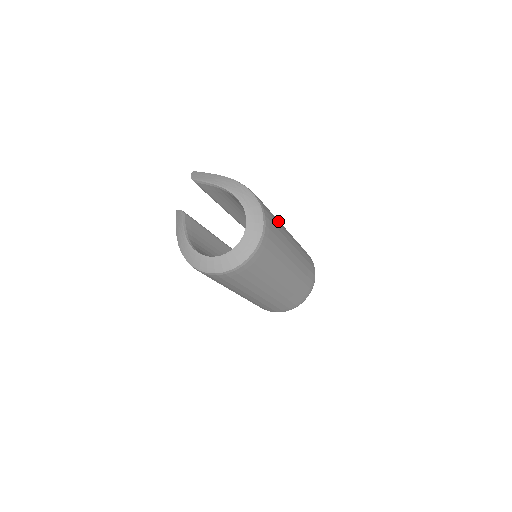
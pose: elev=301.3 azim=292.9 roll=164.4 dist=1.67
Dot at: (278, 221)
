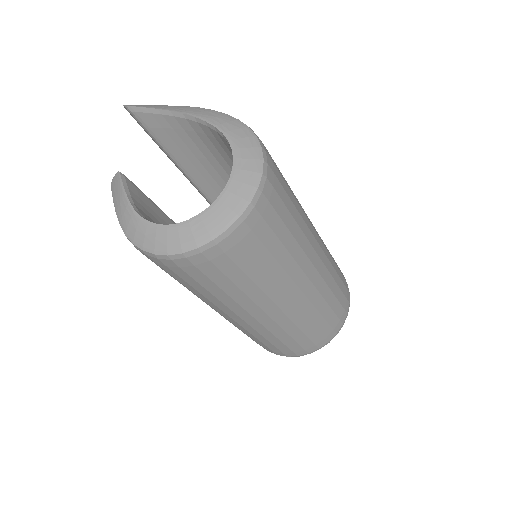
Dot at: occluded
